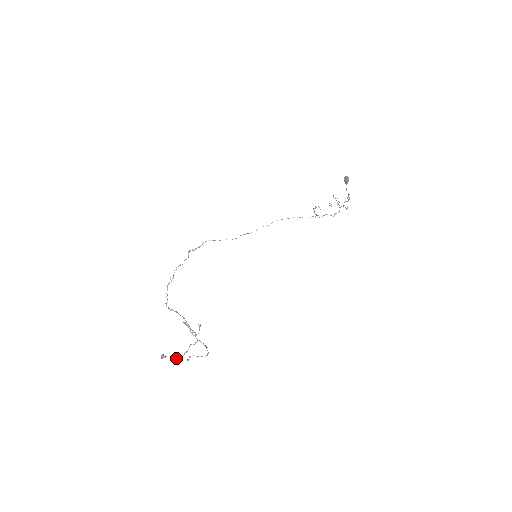
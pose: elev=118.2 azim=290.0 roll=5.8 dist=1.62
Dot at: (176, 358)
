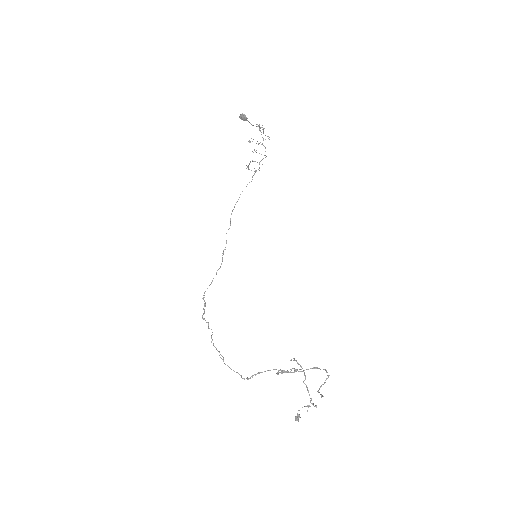
Dot at: occluded
